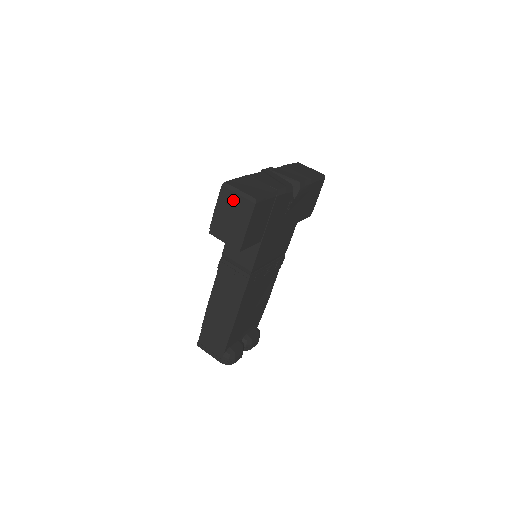
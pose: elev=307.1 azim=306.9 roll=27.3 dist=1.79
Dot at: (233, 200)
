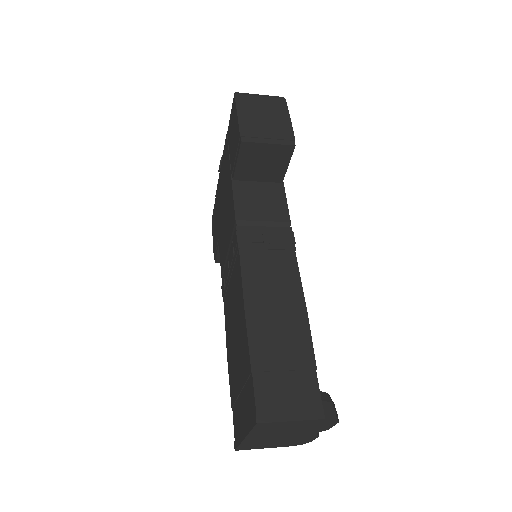
Dot at: (257, 102)
